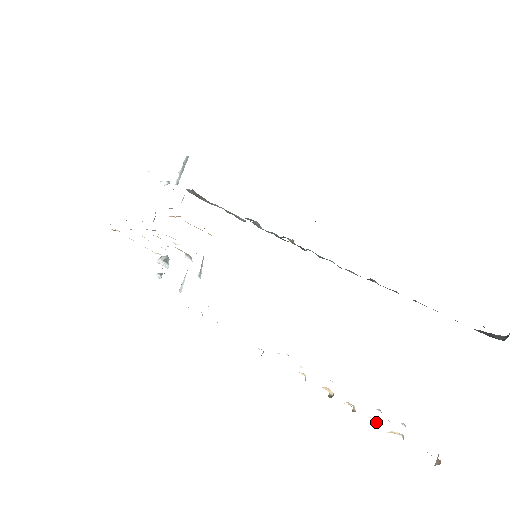
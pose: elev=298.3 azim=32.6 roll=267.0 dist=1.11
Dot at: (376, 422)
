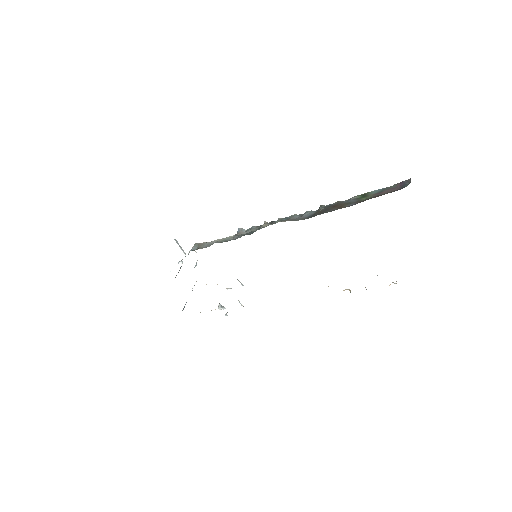
Dot at: occluded
